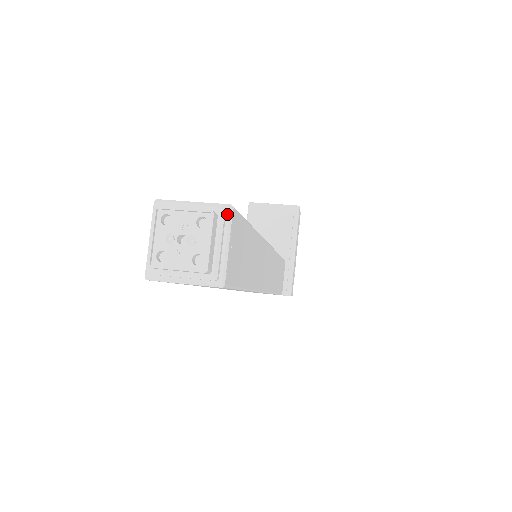
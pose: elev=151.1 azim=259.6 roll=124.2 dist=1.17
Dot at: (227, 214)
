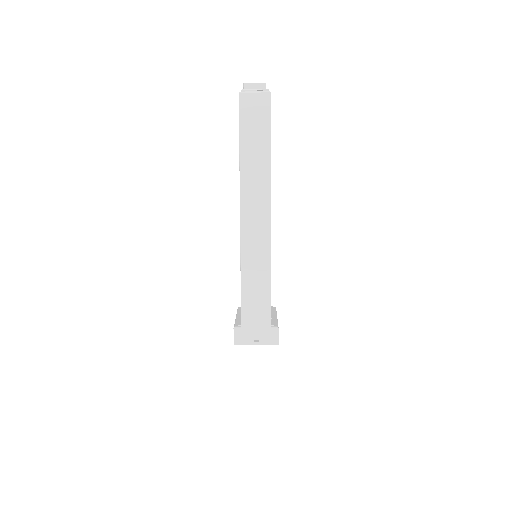
Dot at: occluded
